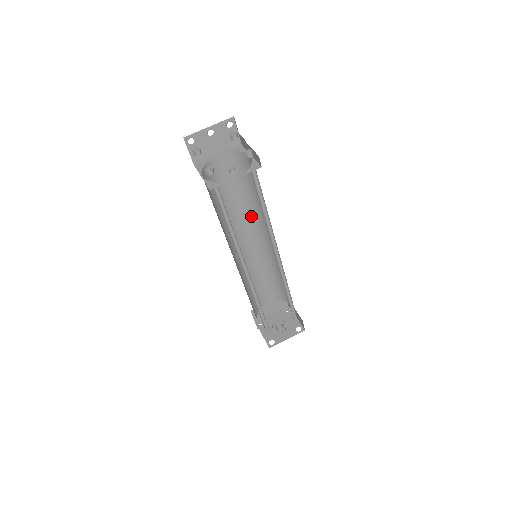
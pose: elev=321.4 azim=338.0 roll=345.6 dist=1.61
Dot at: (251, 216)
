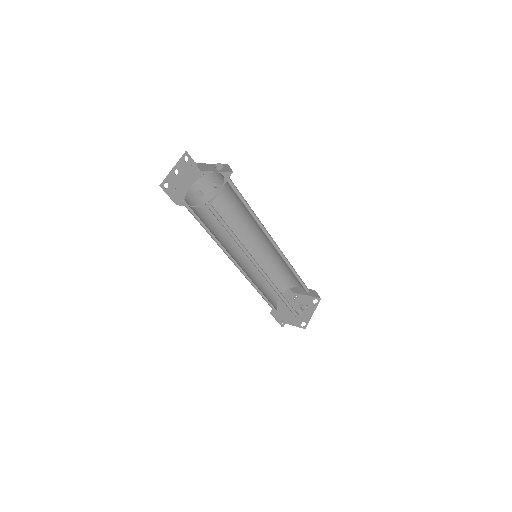
Dot at: (234, 227)
